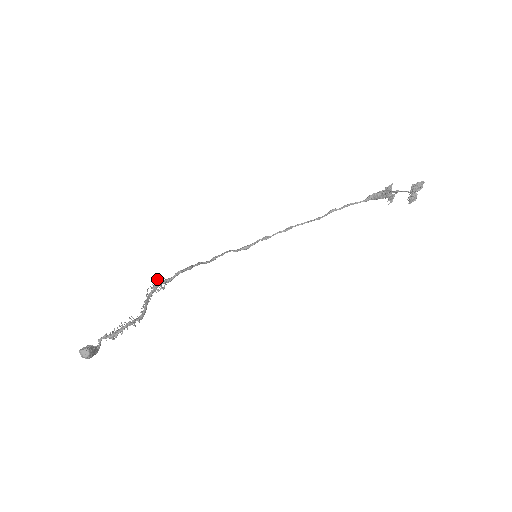
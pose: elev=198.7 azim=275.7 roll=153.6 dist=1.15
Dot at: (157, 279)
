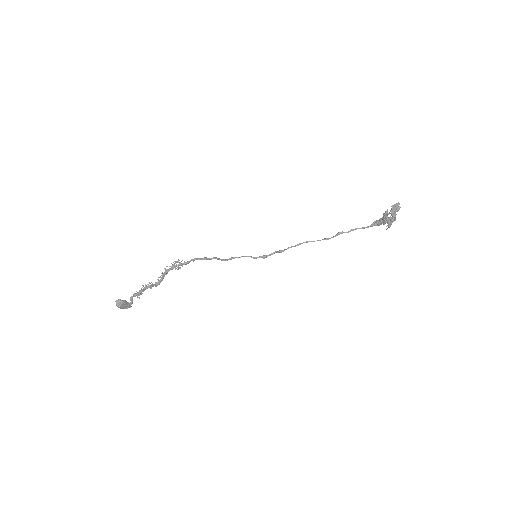
Dot at: (176, 261)
